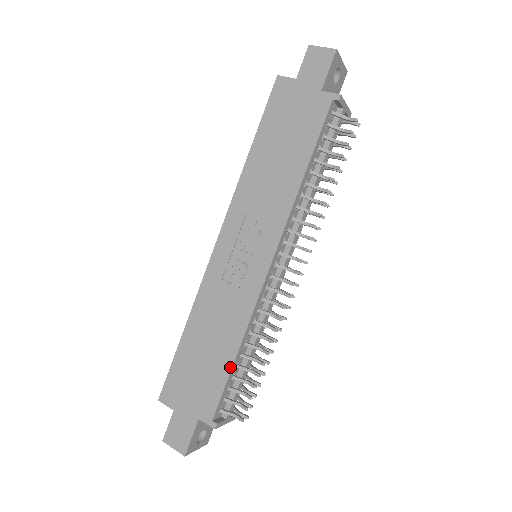
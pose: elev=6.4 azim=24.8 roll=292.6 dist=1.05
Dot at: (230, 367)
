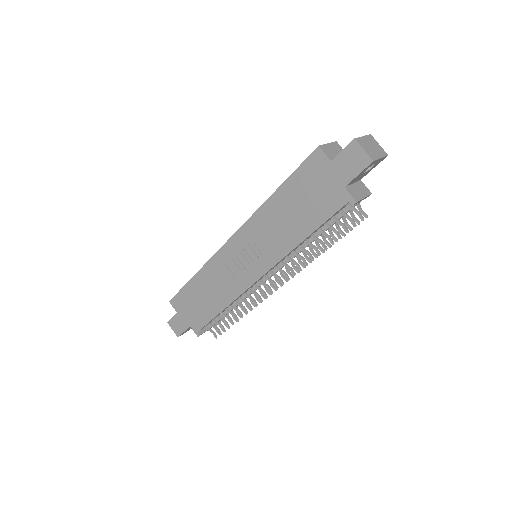
Dot at: (215, 315)
